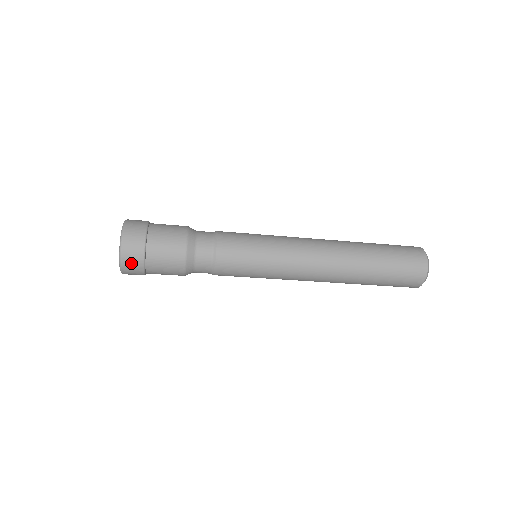
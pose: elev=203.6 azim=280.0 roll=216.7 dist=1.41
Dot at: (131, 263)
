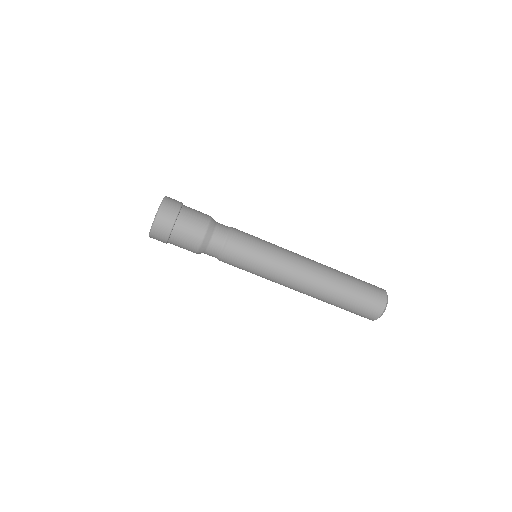
Dot at: (167, 213)
